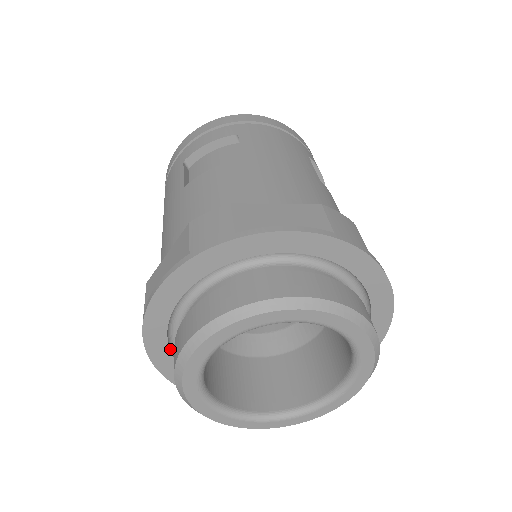
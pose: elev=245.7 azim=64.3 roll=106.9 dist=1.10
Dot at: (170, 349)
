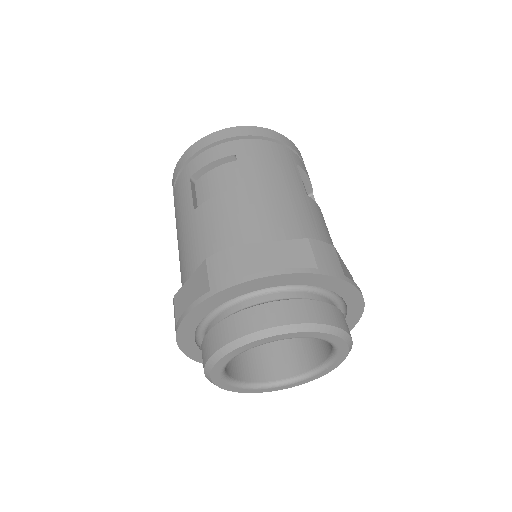
Dot at: (197, 344)
